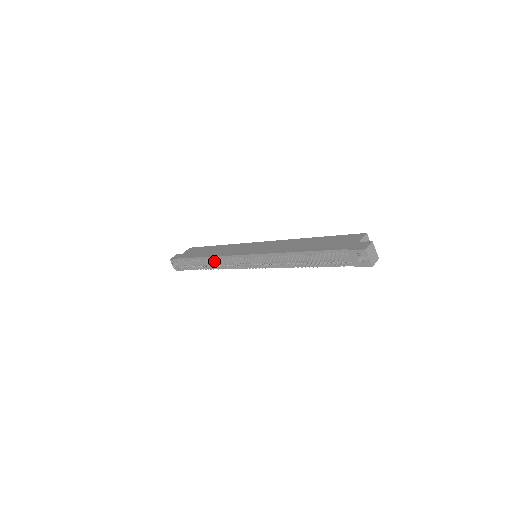
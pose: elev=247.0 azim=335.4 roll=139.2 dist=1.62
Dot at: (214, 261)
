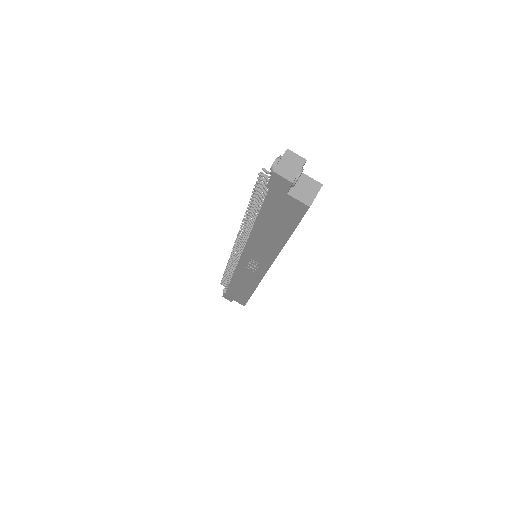
Dot at: occluded
